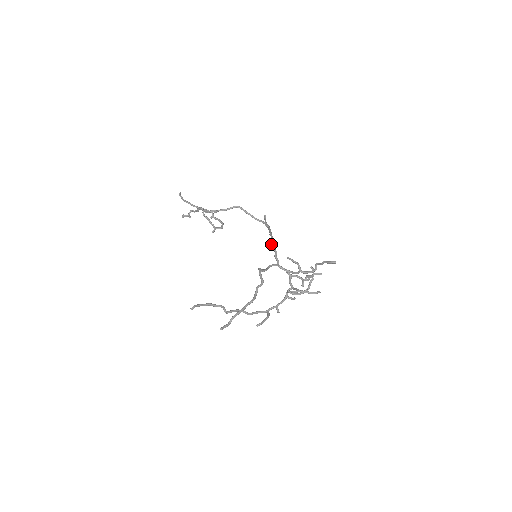
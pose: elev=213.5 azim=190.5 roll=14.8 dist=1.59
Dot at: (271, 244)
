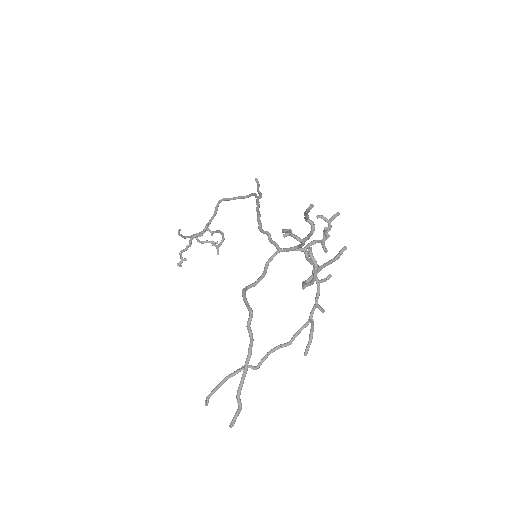
Dot at: (258, 228)
